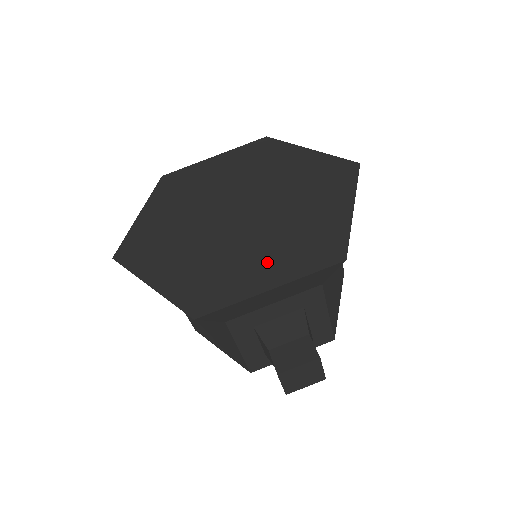
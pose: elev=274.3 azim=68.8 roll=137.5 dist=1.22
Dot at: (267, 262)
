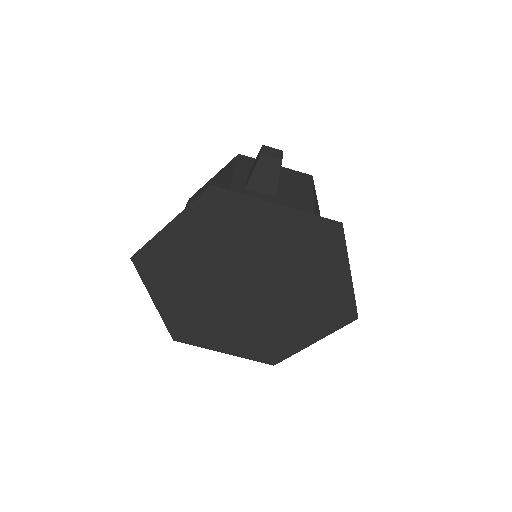
Dot at: (301, 328)
